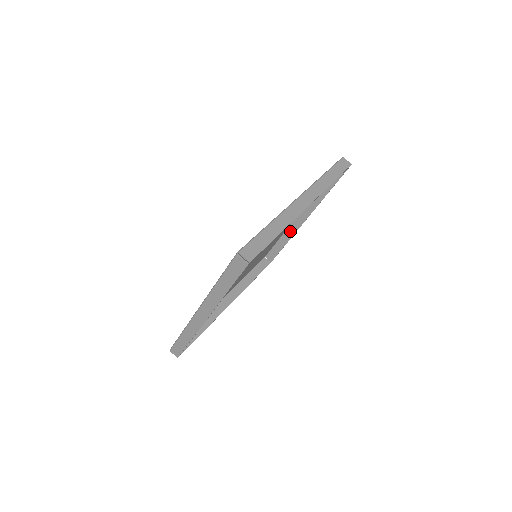
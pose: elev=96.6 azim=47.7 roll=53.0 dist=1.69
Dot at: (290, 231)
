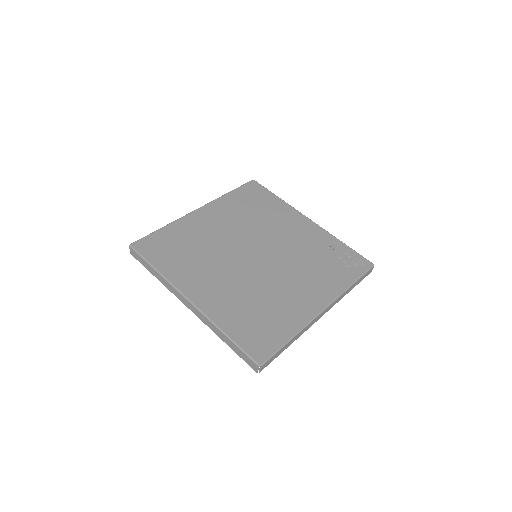
Dot at: occluded
